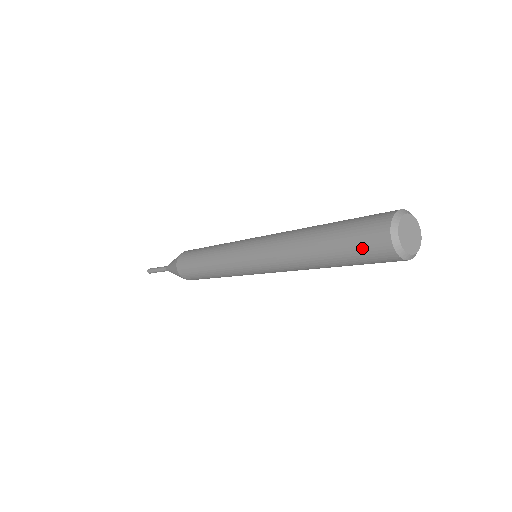
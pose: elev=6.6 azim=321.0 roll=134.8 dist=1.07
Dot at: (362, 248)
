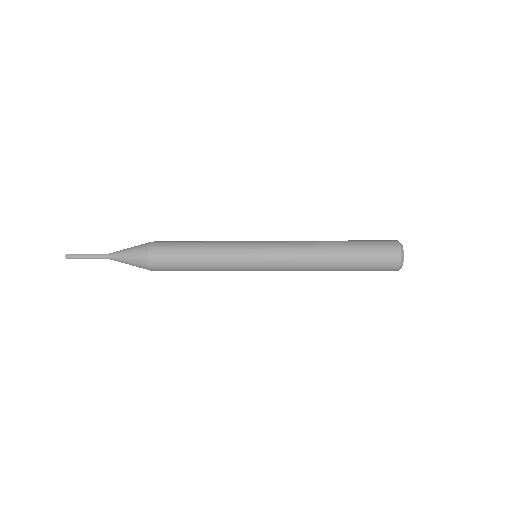
Dot at: (379, 254)
